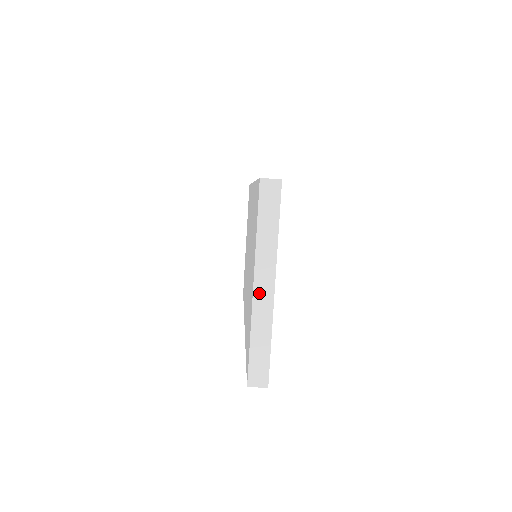
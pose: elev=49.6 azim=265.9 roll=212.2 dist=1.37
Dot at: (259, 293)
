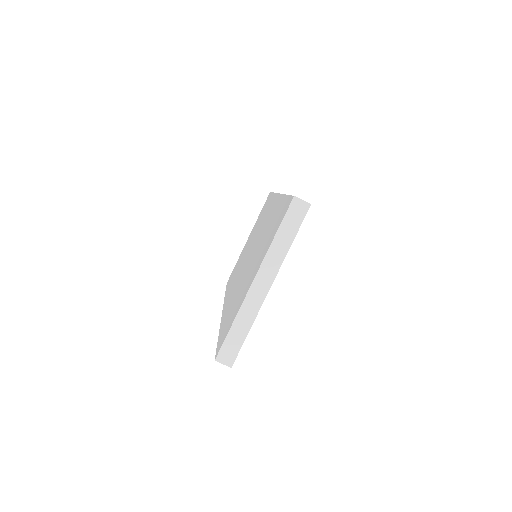
Dot at: (256, 288)
